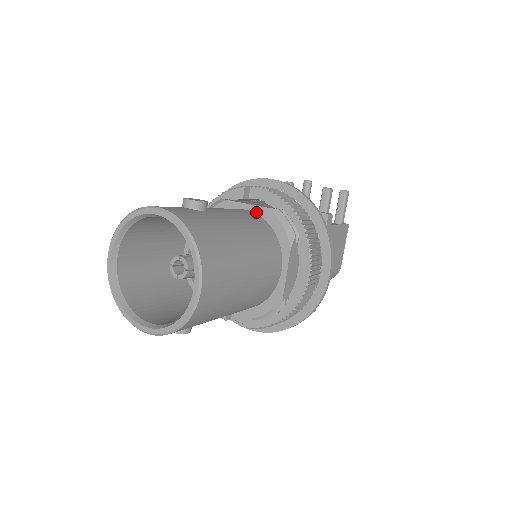
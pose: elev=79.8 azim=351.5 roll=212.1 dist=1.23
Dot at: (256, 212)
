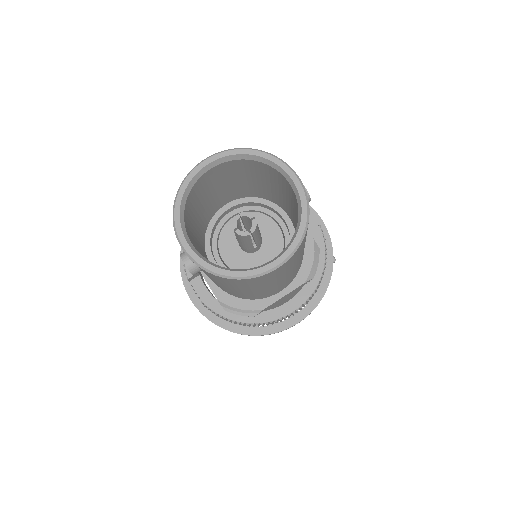
Dot at: occluded
